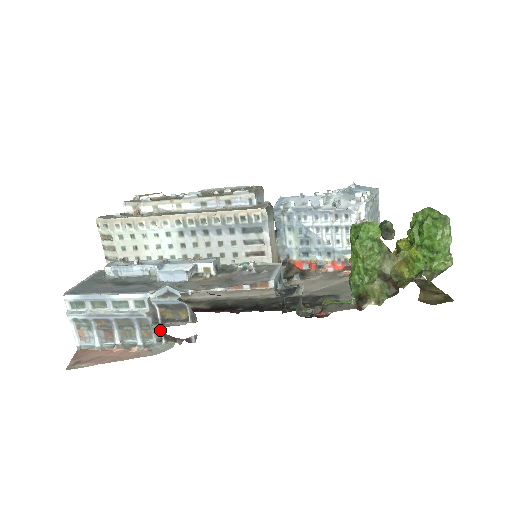
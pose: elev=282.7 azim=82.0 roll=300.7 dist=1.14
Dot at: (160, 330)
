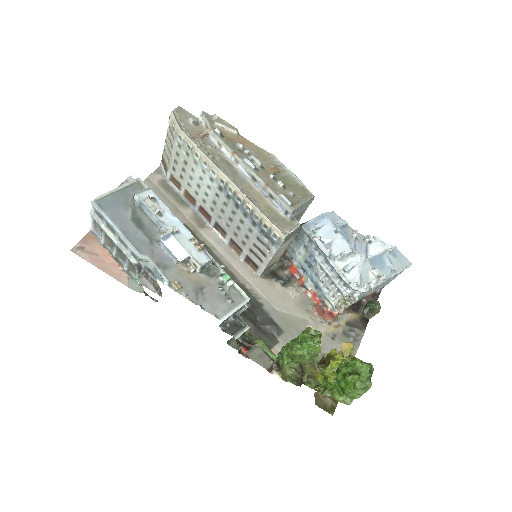
Dot at: (137, 281)
